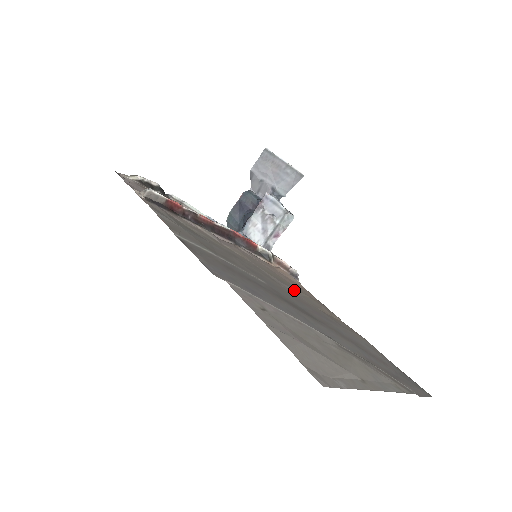
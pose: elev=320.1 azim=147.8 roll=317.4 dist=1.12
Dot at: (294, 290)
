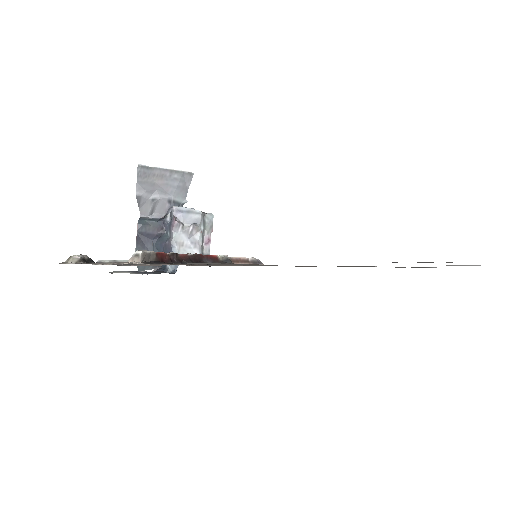
Dot at: occluded
